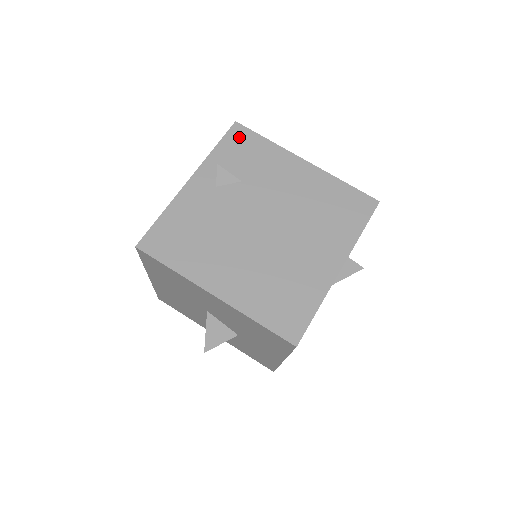
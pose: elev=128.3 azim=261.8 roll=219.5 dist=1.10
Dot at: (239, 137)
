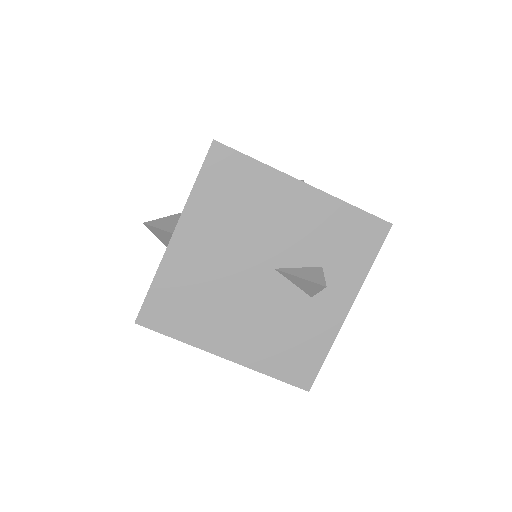
Dot at: occluded
